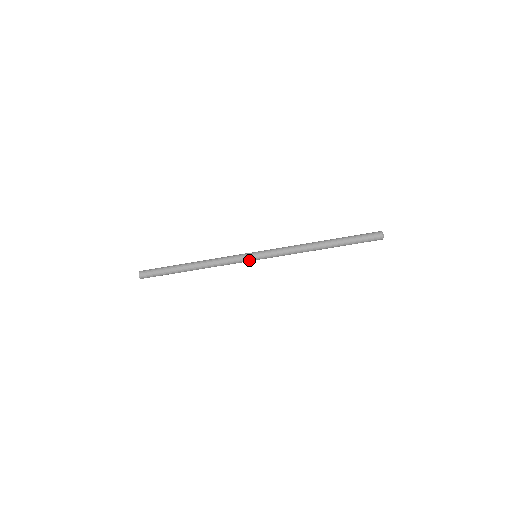
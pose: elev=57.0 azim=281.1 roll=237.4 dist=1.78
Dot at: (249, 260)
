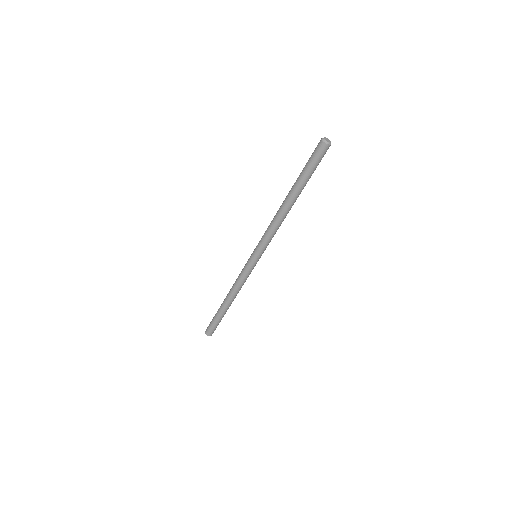
Dot at: (256, 263)
